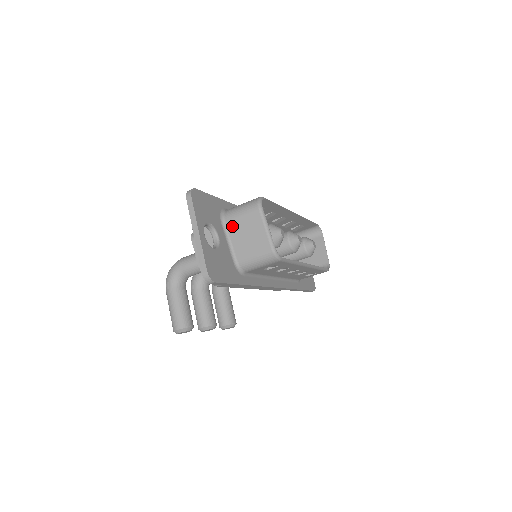
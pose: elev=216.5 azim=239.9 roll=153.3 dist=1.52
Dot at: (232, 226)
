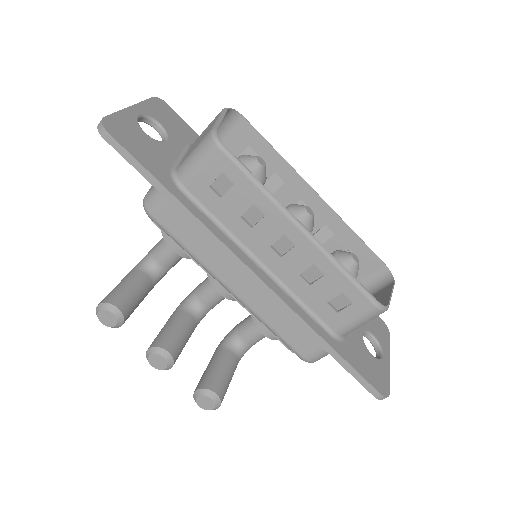
Dot at: occluded
